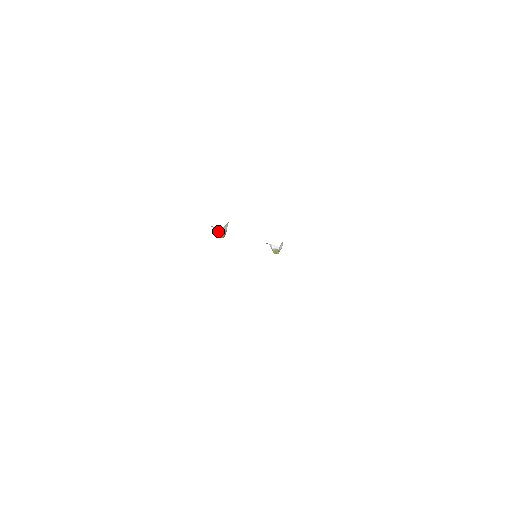
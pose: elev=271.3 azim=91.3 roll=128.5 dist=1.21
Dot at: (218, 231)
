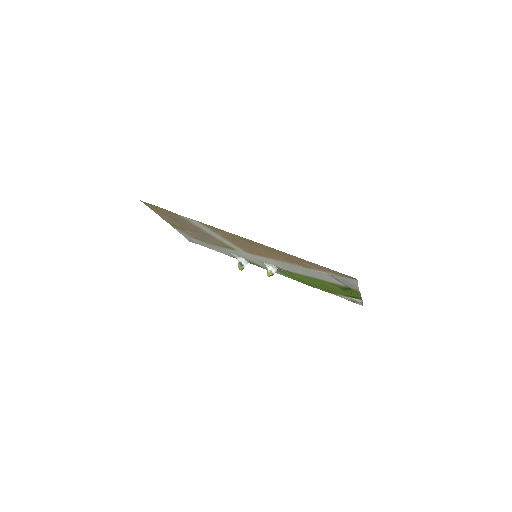
Dot at: (239, 263)
